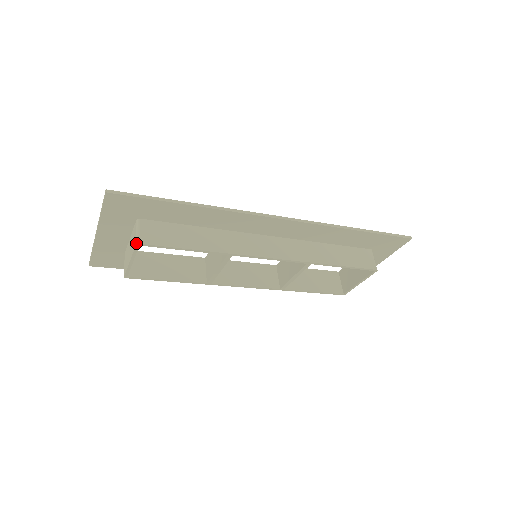
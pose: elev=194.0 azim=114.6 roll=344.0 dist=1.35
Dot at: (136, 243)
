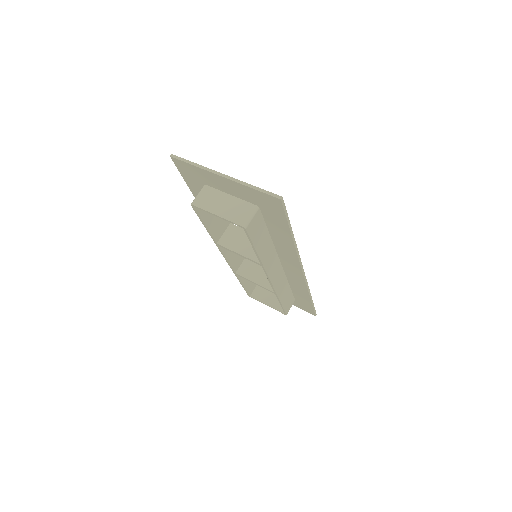
Dot at: (244, 226)
